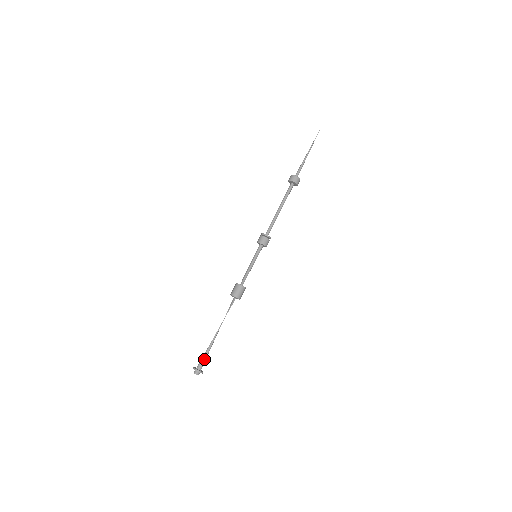
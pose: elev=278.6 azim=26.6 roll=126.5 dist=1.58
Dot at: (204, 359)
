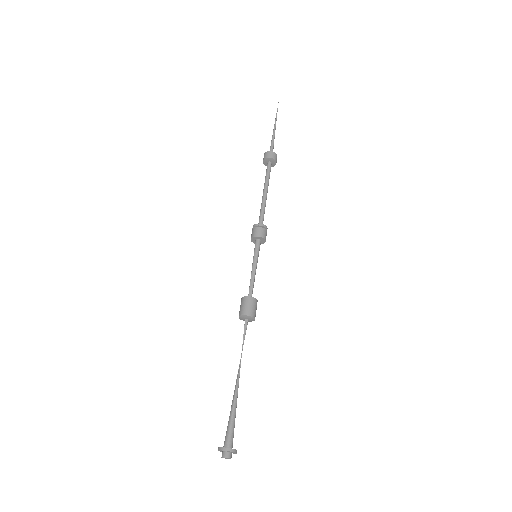
Dot at: (229, 427)
